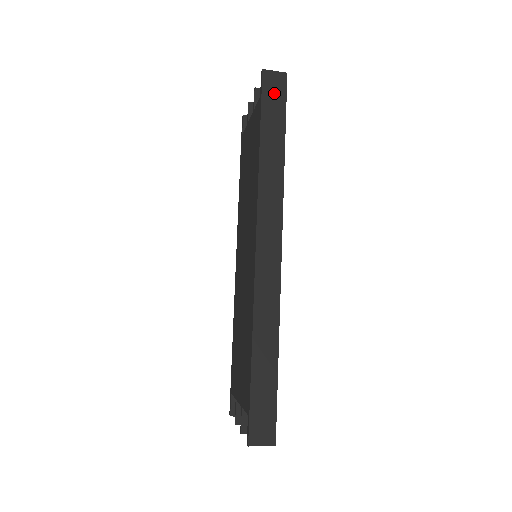
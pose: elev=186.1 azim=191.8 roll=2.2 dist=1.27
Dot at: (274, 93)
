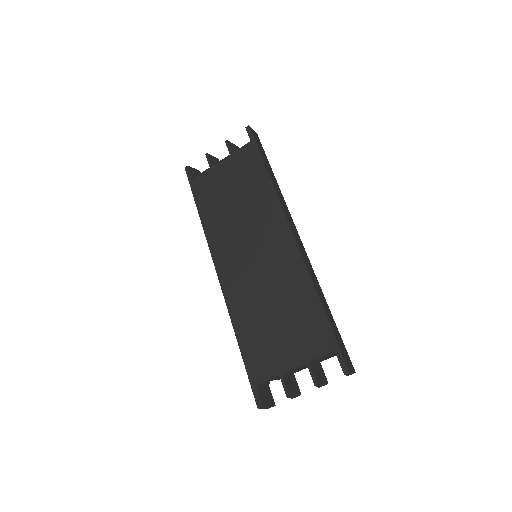
Dot at: (258, 142)
